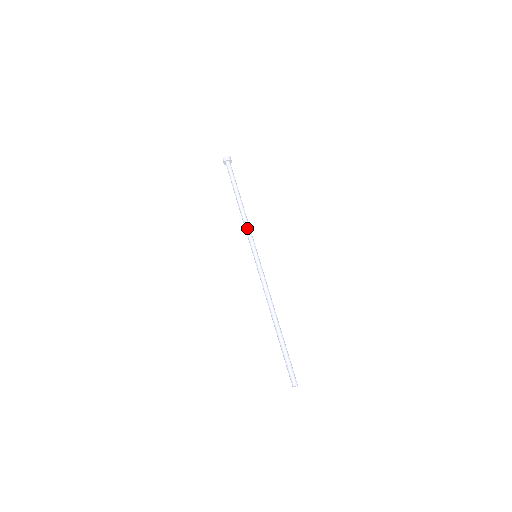
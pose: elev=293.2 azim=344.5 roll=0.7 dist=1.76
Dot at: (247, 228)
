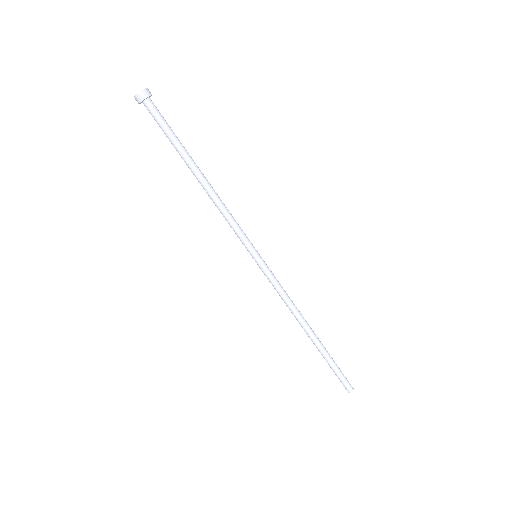
Dot at: (228, 220)
